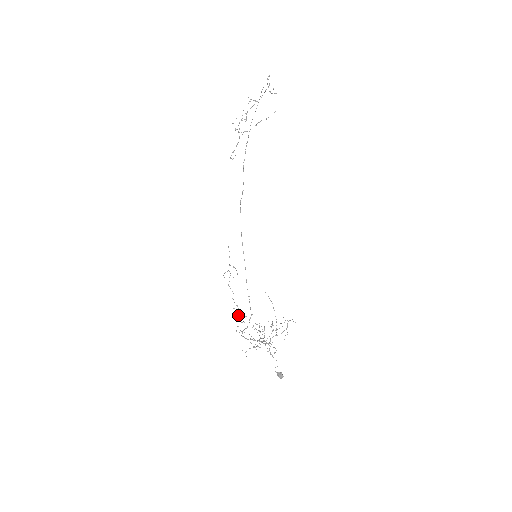
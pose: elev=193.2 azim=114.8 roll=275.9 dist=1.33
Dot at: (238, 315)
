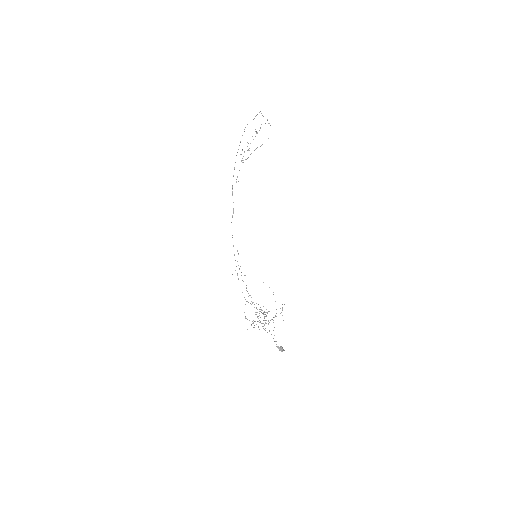
Dot at: occluded
